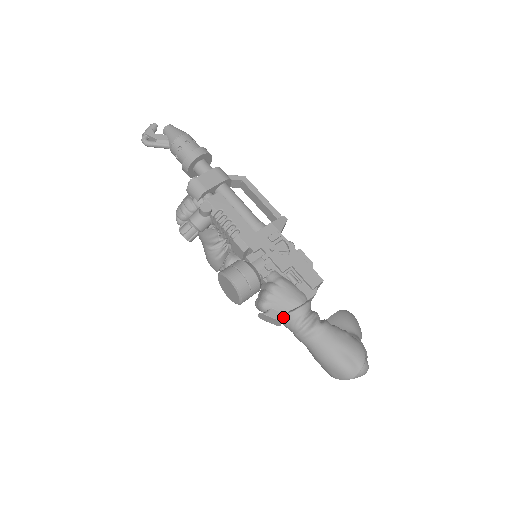
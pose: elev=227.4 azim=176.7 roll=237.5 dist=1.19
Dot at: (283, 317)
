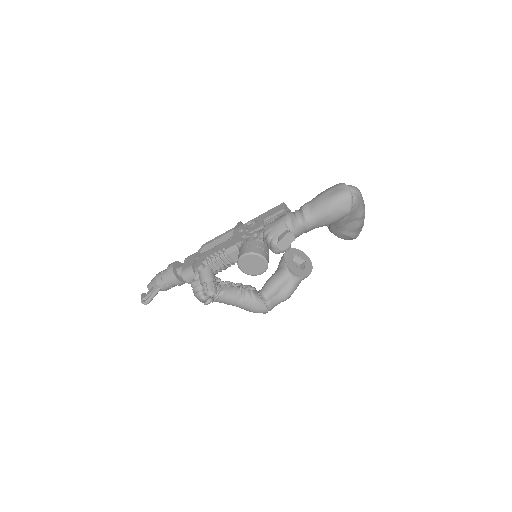
Dot at: (288, 231)
